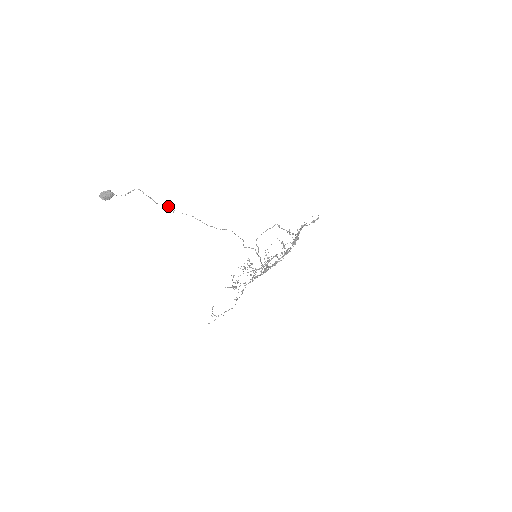
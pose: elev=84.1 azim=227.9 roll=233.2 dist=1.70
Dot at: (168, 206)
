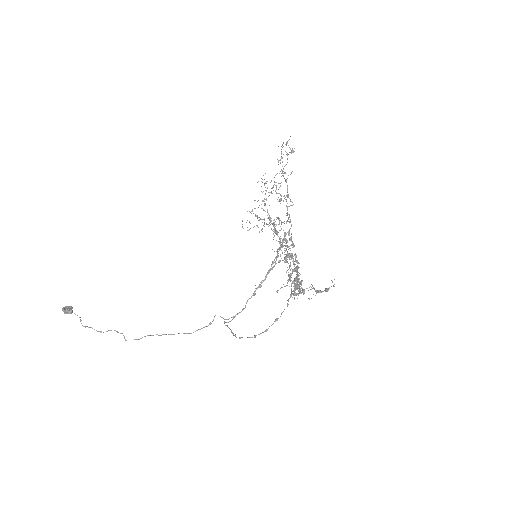
Dot at: occluded
